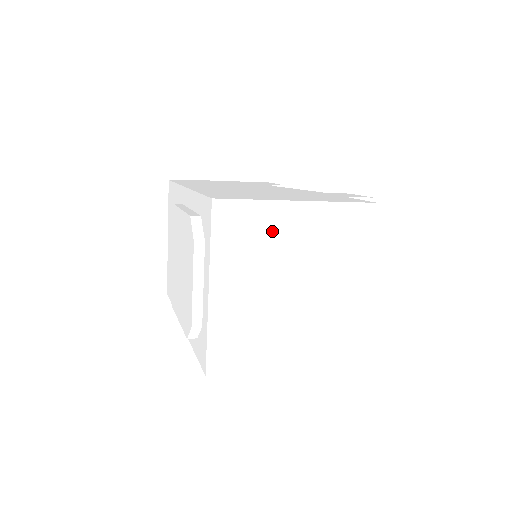
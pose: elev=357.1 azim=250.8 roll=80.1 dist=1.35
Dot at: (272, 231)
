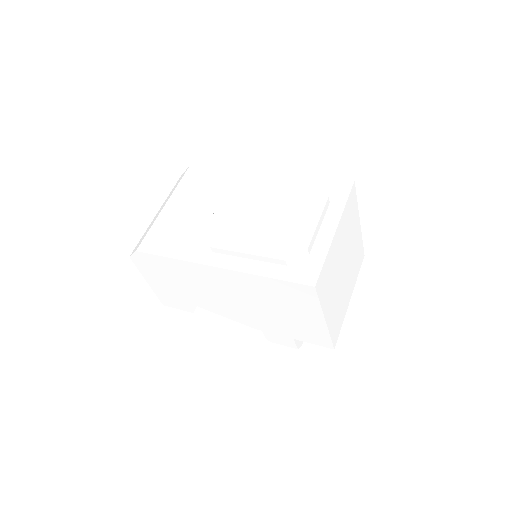
Dot at: (353, 225)
